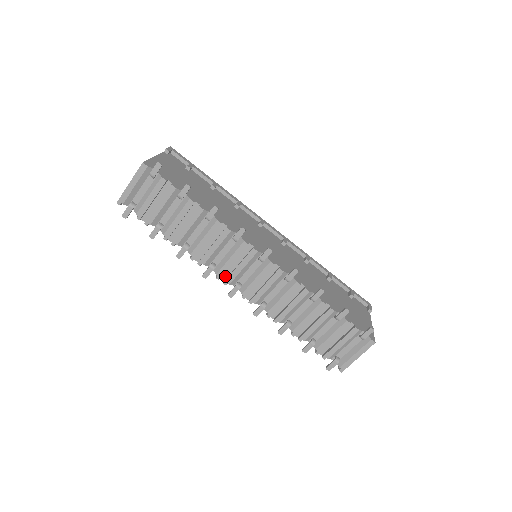
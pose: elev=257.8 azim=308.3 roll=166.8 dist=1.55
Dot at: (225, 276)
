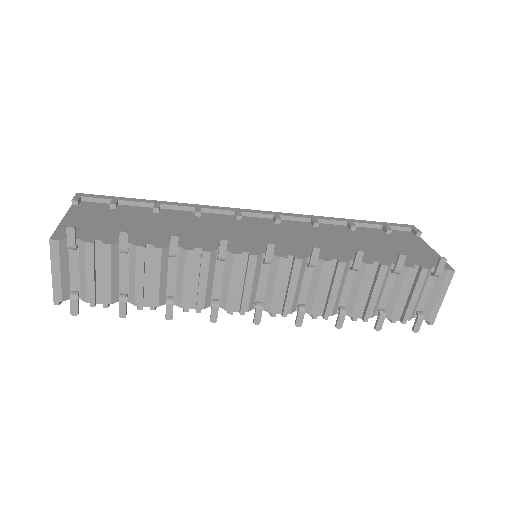
Dot at: (237, 305)
